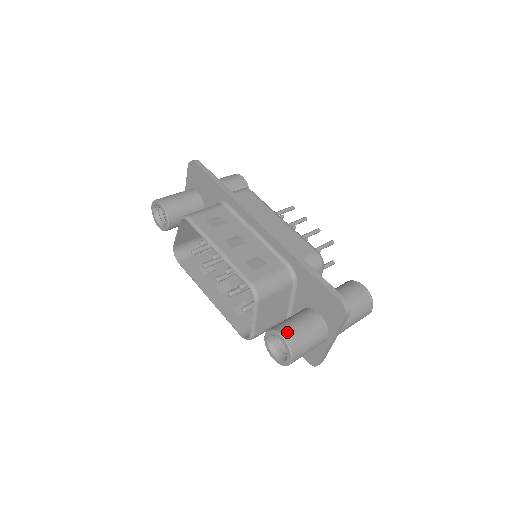
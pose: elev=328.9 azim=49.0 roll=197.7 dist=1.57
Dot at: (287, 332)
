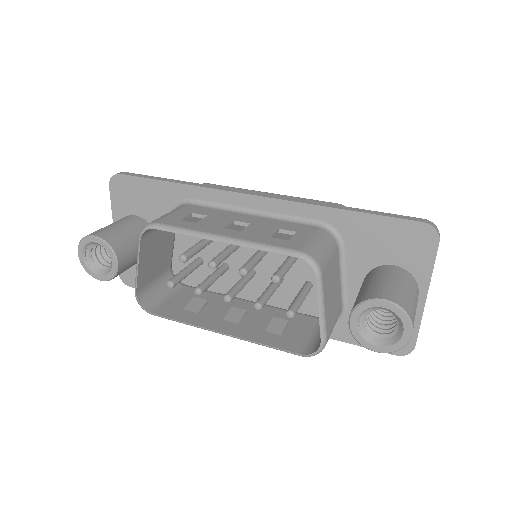
Dot at: (384, 293)
